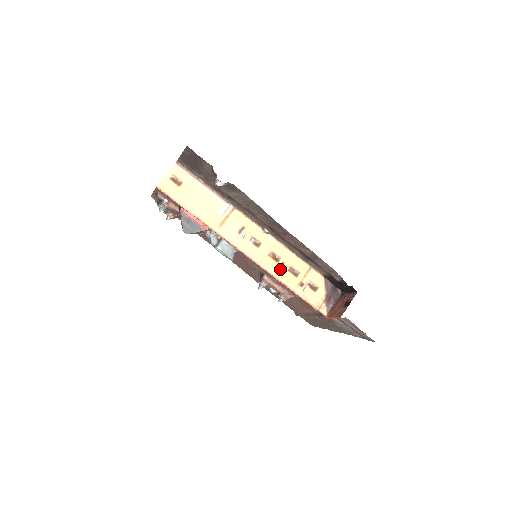
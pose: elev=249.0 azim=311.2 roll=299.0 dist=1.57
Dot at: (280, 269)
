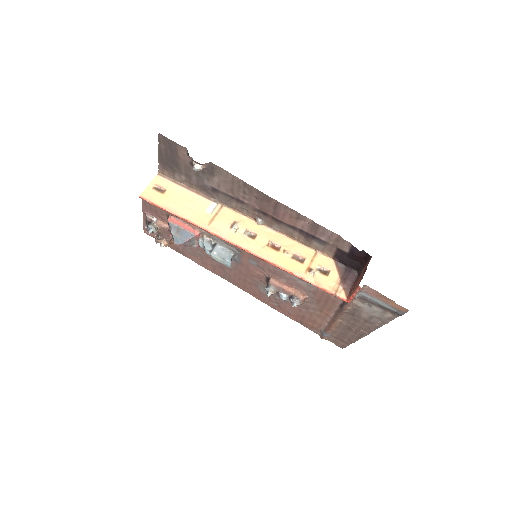
Dot at: (282, 257)
